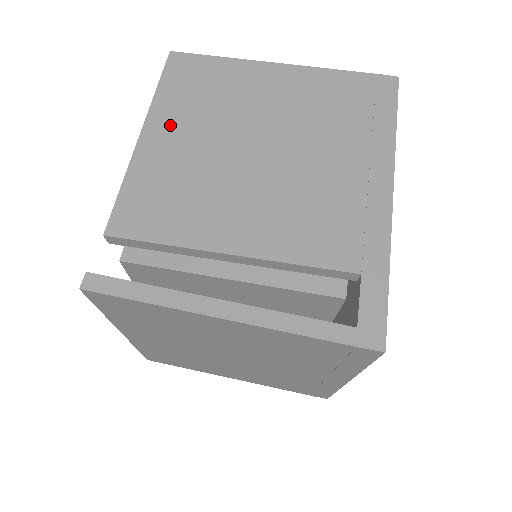
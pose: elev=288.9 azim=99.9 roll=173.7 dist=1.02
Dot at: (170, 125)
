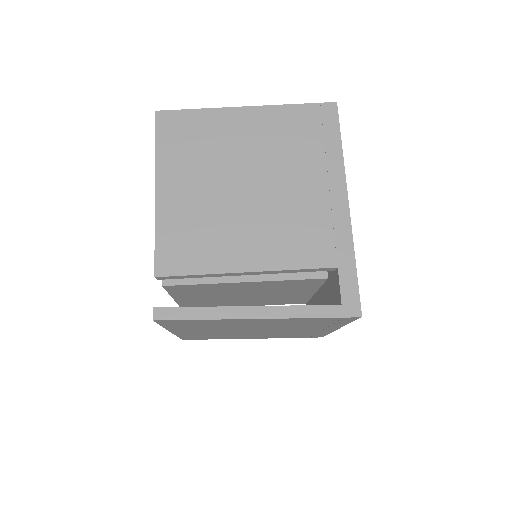
Dot at: (175, 178)
